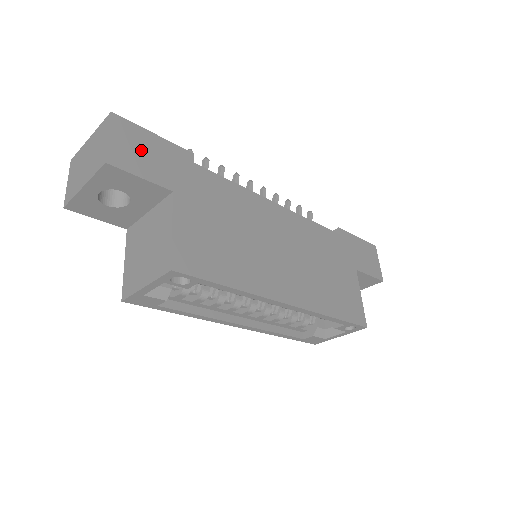
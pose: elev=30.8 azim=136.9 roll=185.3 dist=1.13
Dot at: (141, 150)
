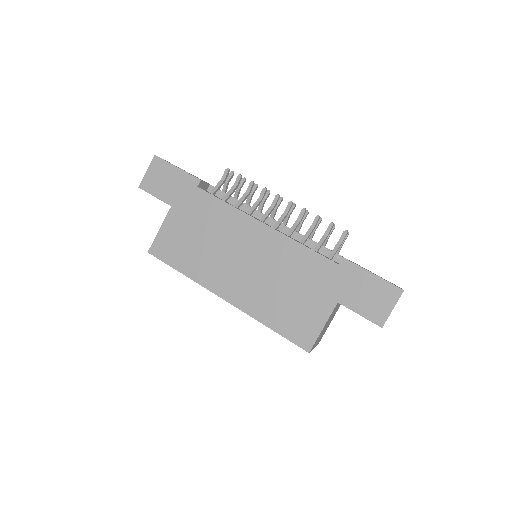
Dot at: (163, 179)
